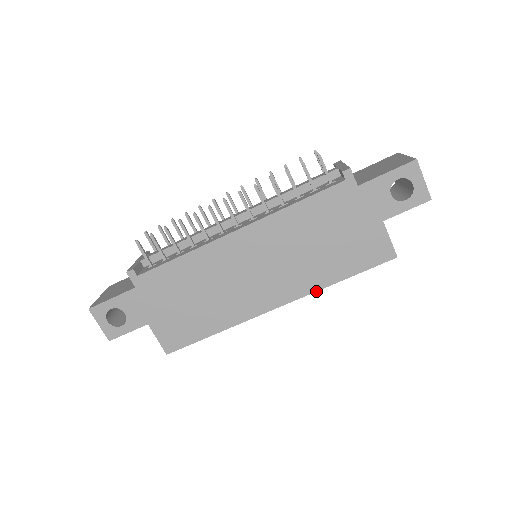
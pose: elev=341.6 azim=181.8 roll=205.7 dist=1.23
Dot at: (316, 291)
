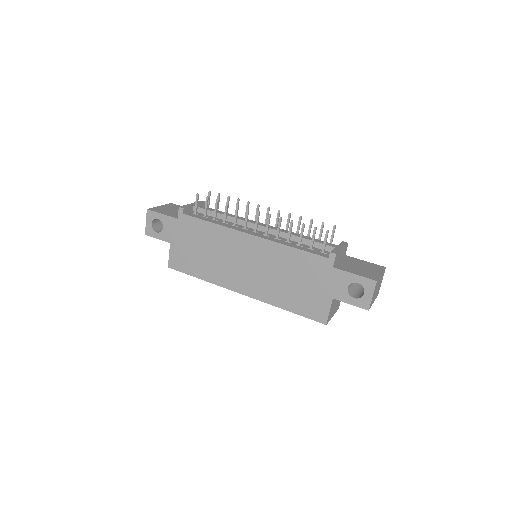
Dot at: occluded
